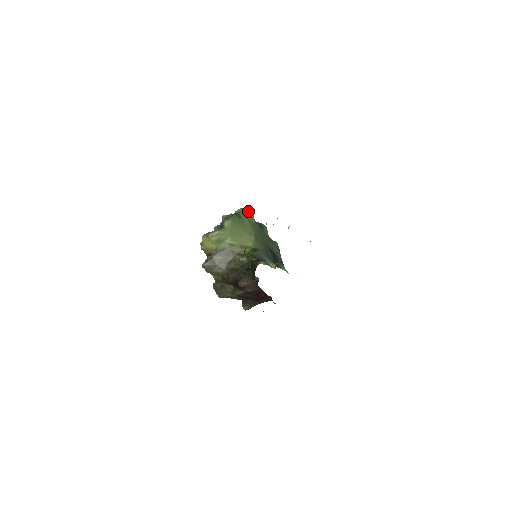
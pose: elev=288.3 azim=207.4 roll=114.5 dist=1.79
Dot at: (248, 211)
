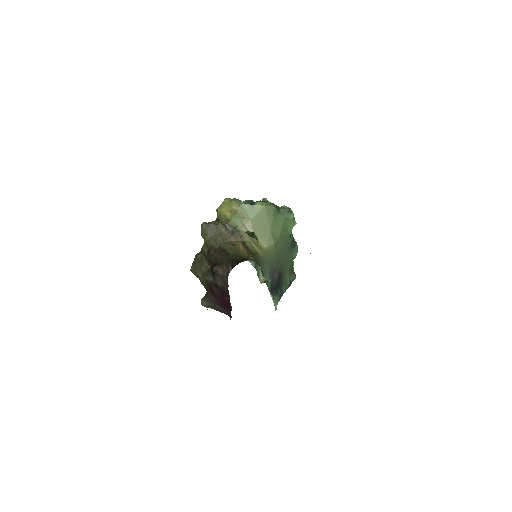
Dot at: (292, 214)
